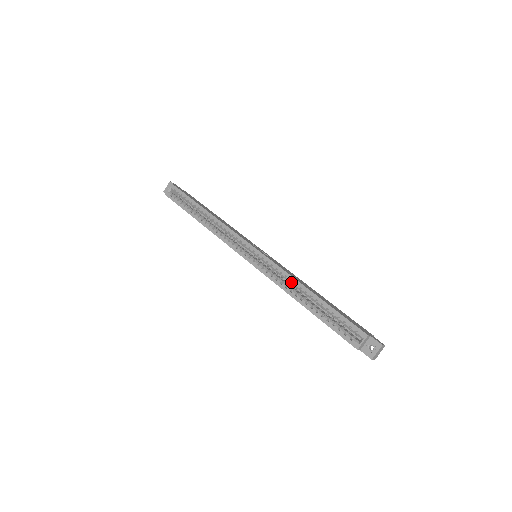
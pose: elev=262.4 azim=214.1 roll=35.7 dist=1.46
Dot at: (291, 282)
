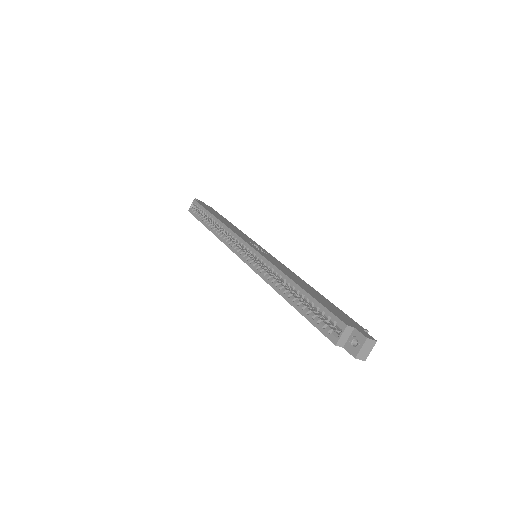
Dot at: (277, 275)
